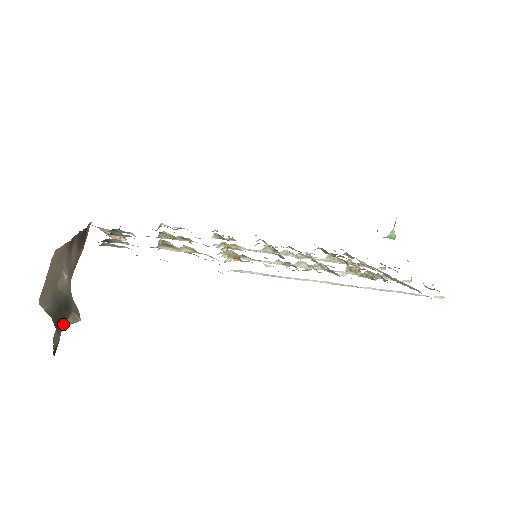
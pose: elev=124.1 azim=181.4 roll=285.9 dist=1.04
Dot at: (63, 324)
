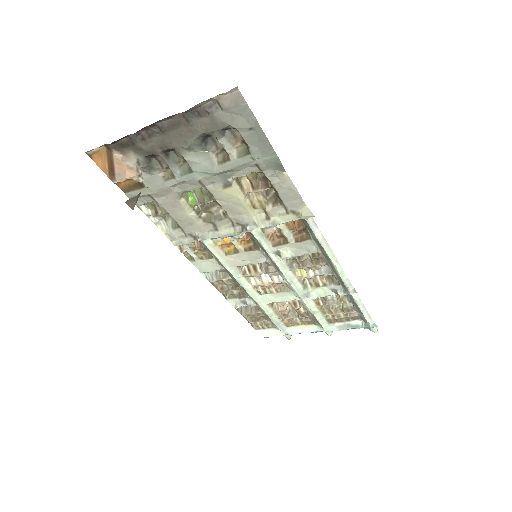
Dot at: occluded
